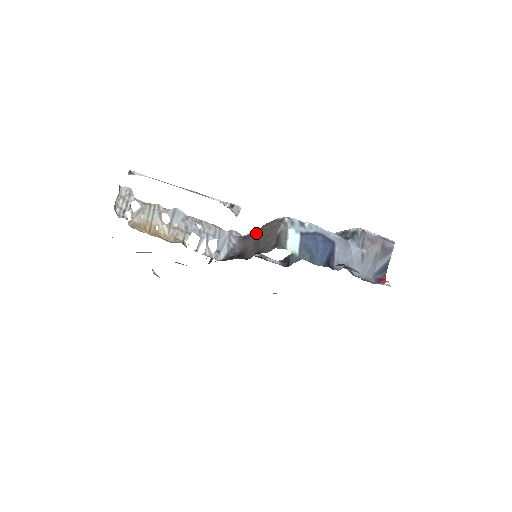
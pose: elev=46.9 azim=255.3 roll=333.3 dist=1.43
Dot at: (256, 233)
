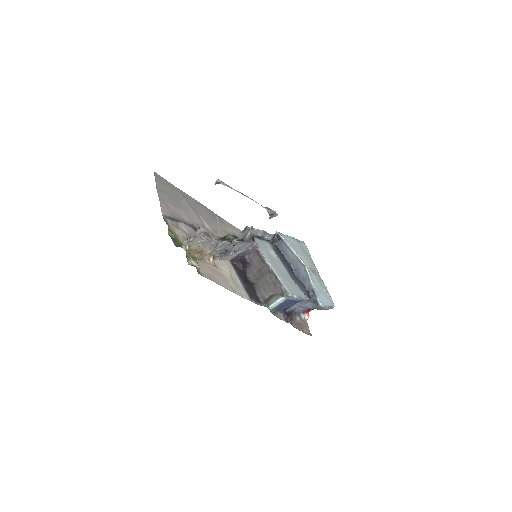
Dot at: (265, 267)
